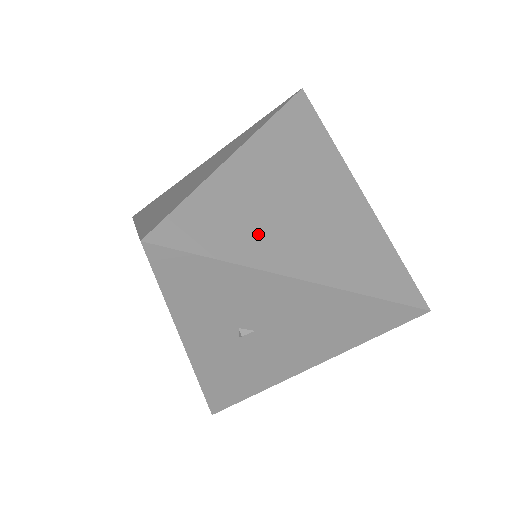
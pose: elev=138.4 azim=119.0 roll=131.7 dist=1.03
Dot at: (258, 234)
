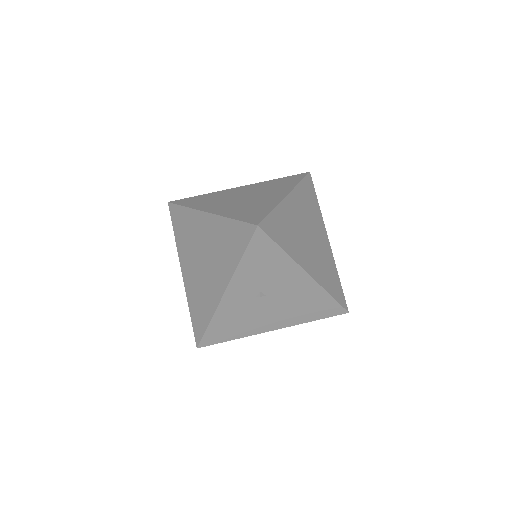
Dot at: (295, 243)
